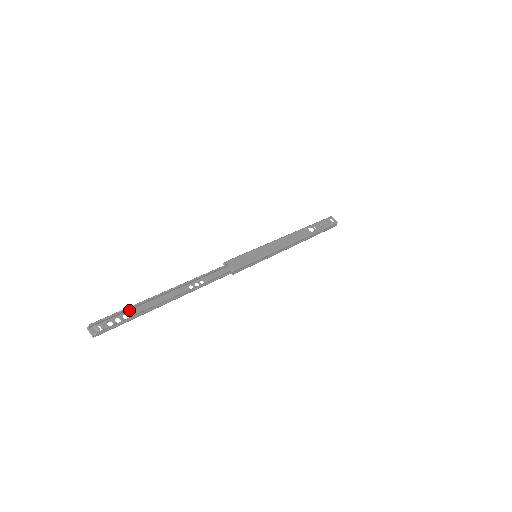
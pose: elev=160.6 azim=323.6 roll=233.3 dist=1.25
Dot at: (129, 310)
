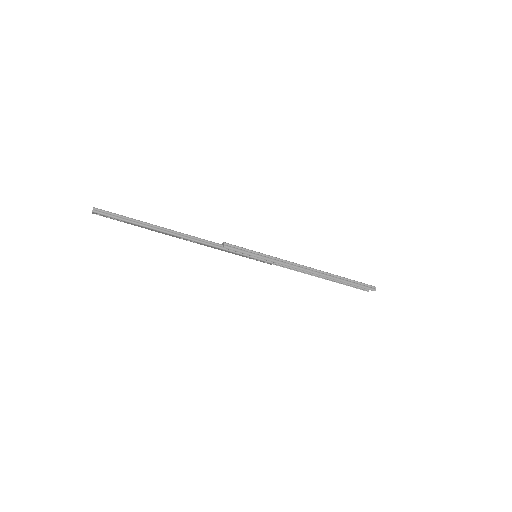
Dot at: (126, 222)
